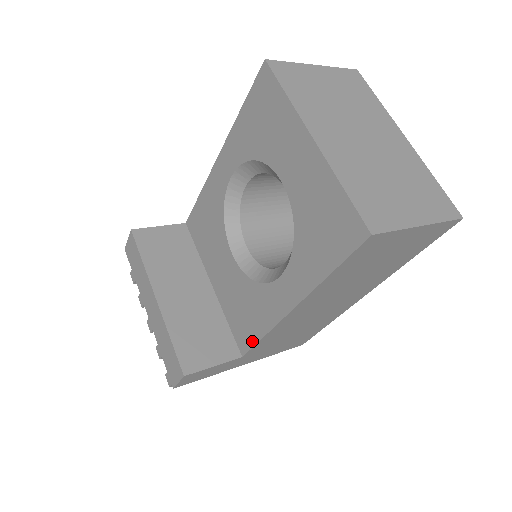
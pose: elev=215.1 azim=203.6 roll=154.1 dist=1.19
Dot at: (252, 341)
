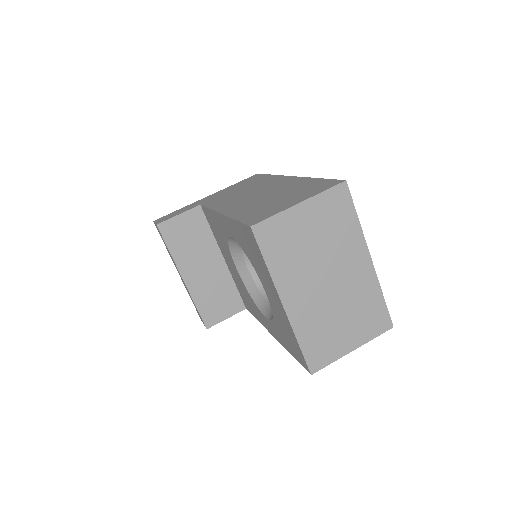
Dot at: (251, 312)
